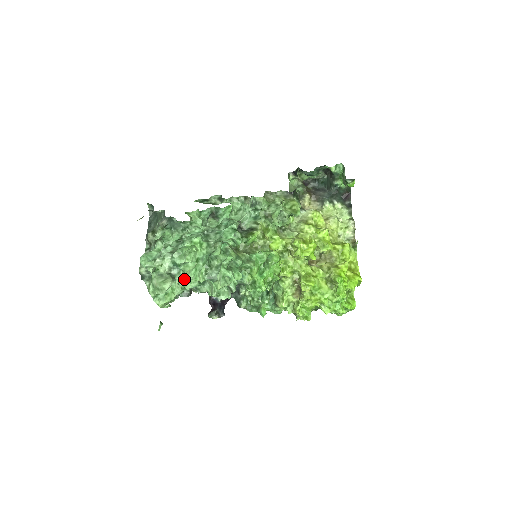
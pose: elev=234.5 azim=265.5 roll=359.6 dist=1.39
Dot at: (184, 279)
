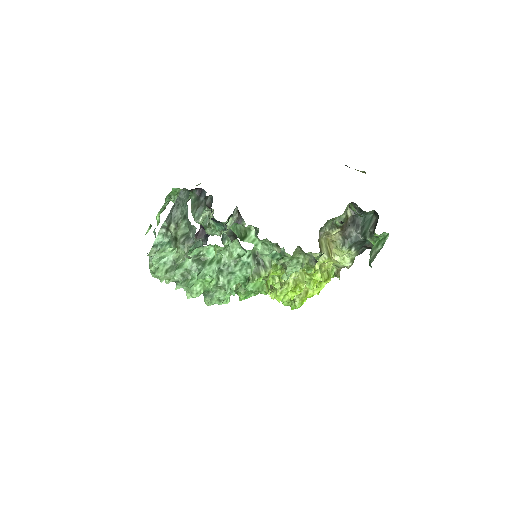
Dot at: occluded
